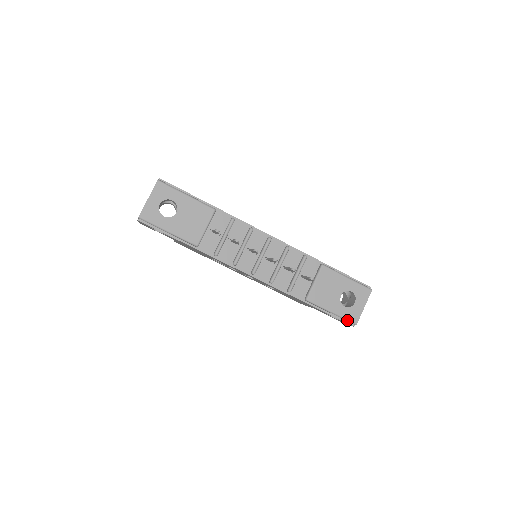
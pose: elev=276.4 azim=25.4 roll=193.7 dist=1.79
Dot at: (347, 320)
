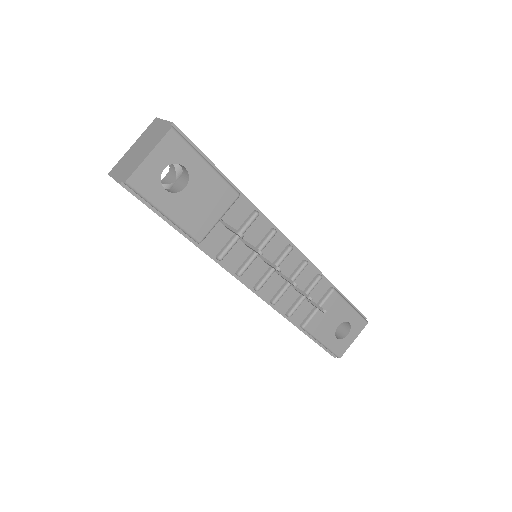
Dot at: (333, 353)
